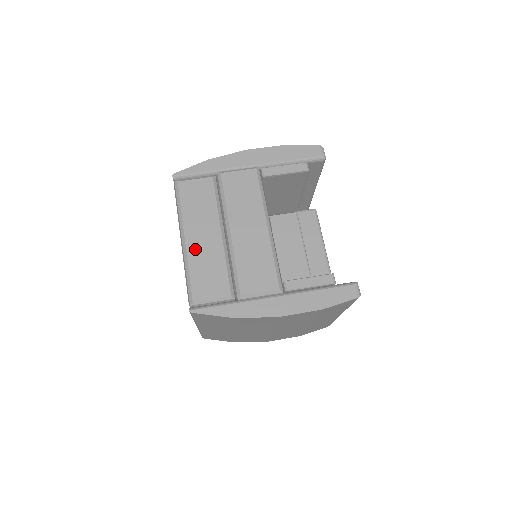
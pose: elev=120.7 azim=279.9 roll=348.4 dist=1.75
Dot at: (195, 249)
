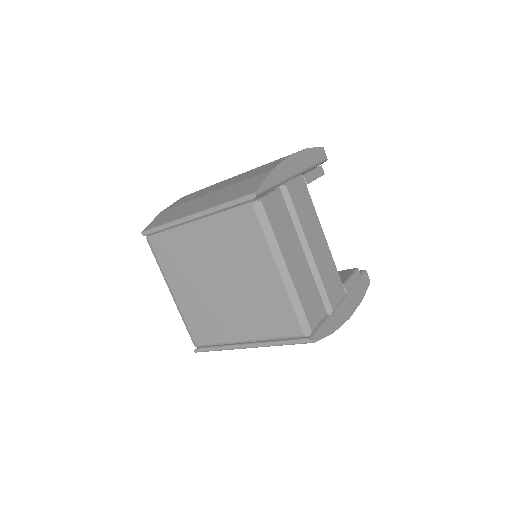
Dot at: (297, 277)
